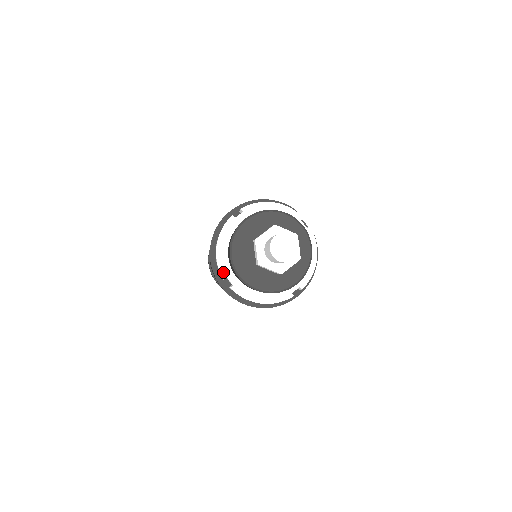
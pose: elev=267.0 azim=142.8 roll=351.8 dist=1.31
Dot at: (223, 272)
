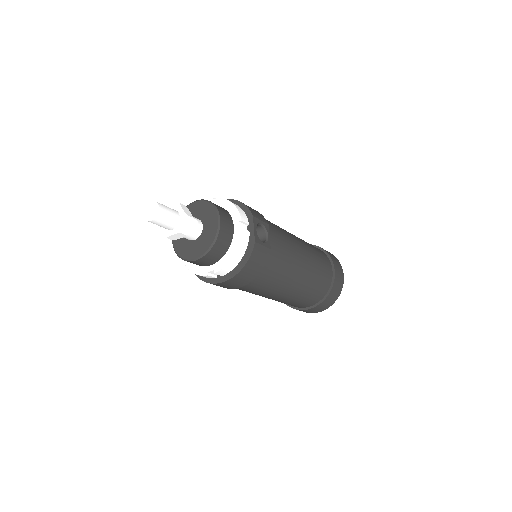
Dot at: occluded
